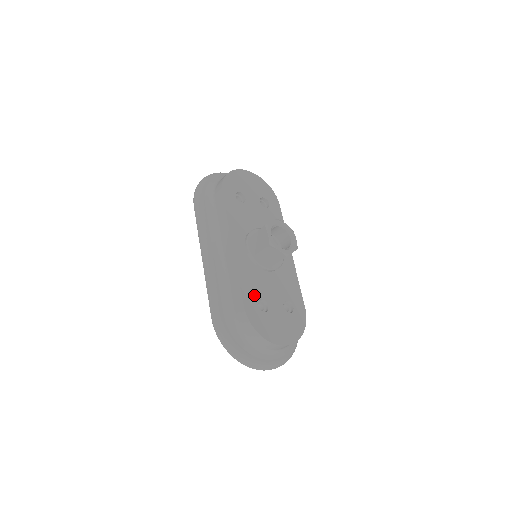
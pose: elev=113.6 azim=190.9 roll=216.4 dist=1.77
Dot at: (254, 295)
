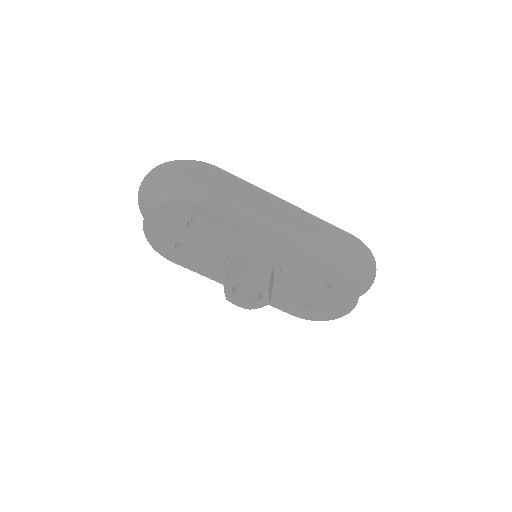
Dot at: (290, 304)
